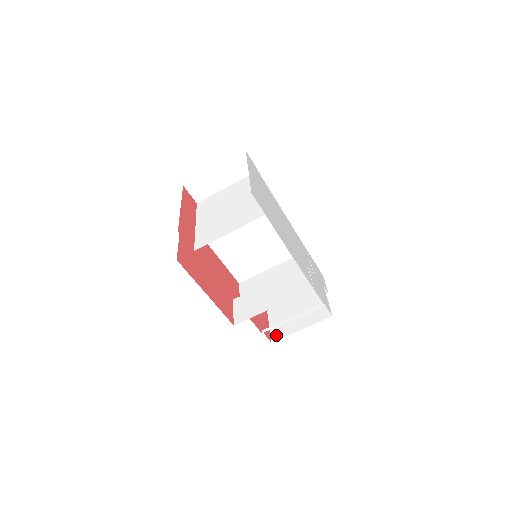
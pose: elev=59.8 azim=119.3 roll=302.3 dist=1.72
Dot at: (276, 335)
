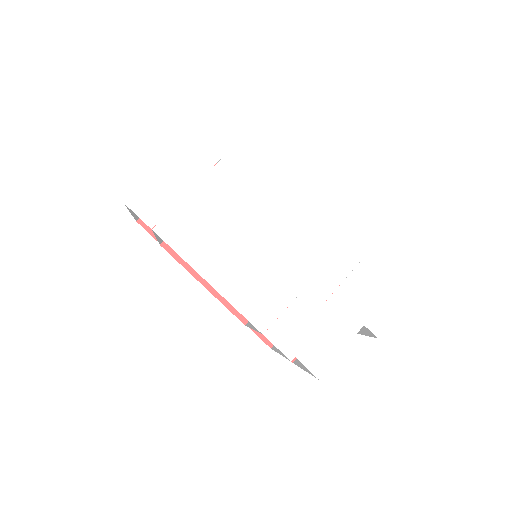
Dot at: occluded
